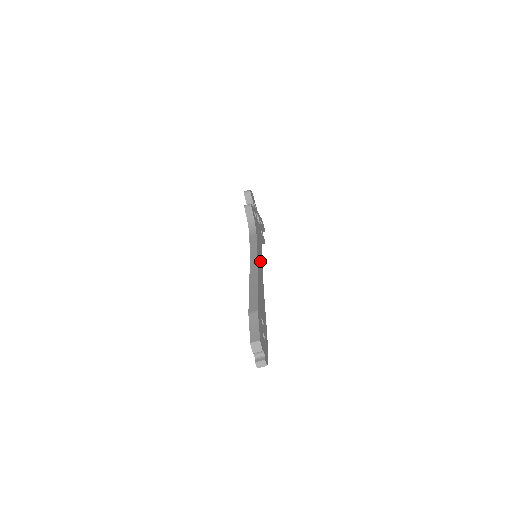
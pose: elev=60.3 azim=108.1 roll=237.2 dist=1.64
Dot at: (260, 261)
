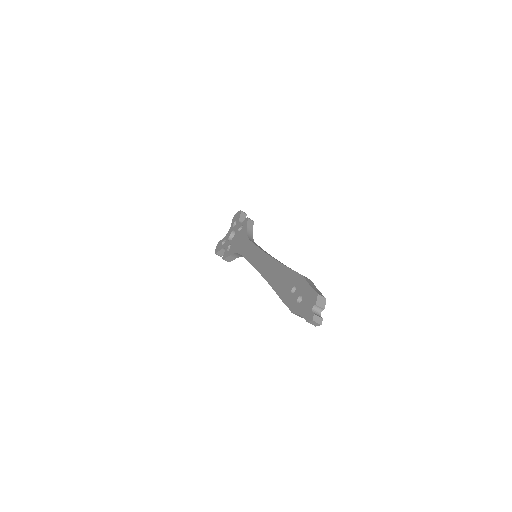
Dot at: occluded
